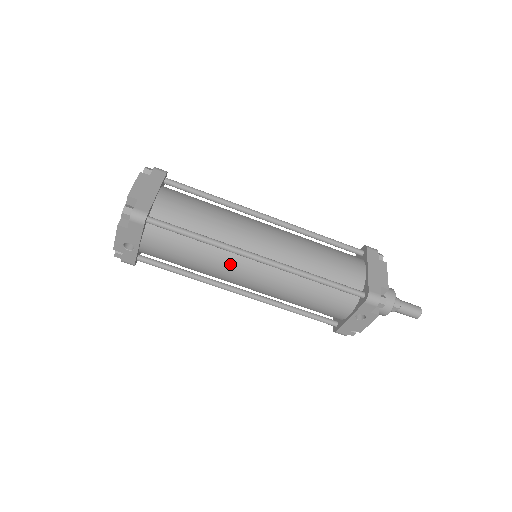
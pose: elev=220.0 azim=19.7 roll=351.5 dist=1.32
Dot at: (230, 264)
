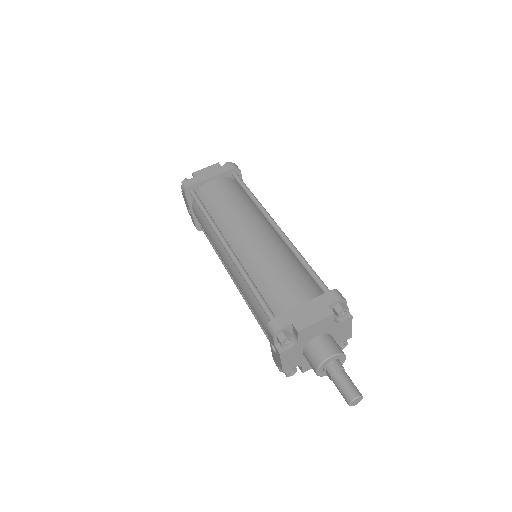
Dot at: (219, 246)
